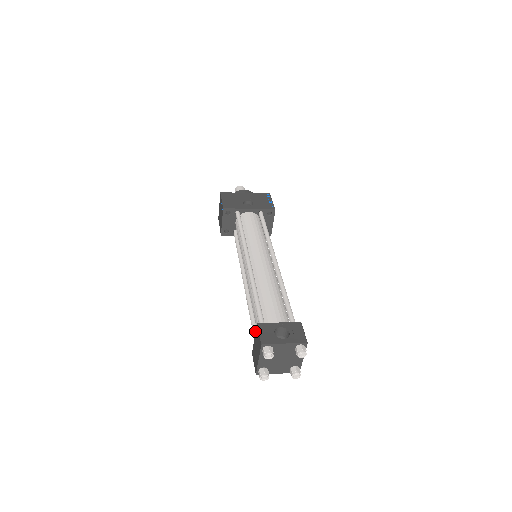
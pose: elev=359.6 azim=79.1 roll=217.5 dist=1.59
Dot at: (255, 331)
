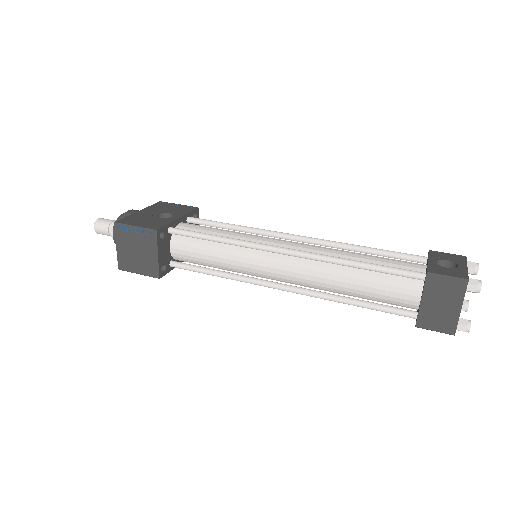
Dot at: (387, 306)
